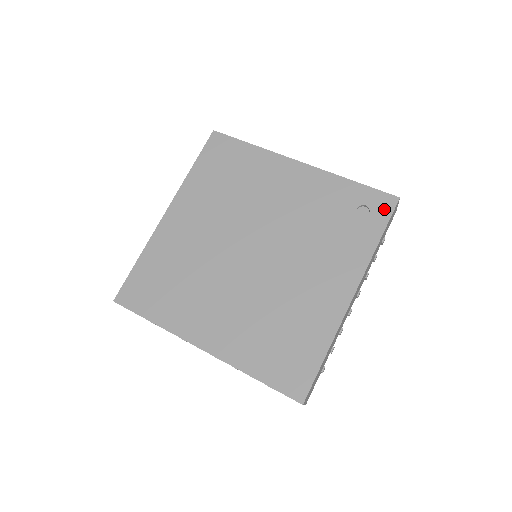
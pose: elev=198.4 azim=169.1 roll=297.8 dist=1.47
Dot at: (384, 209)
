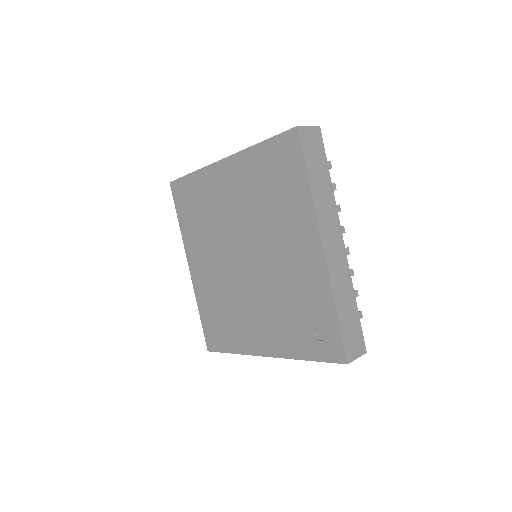
Dot at: (330, 354)
